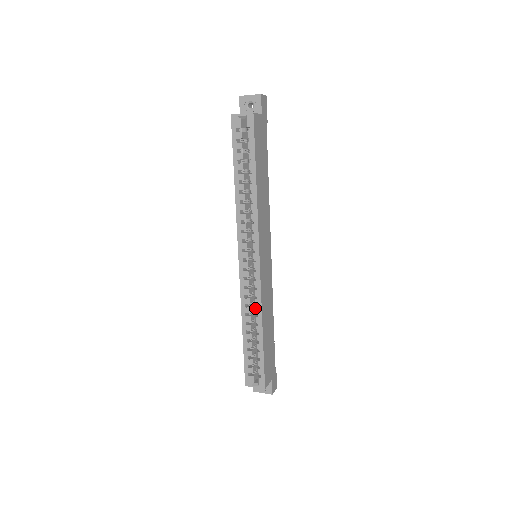
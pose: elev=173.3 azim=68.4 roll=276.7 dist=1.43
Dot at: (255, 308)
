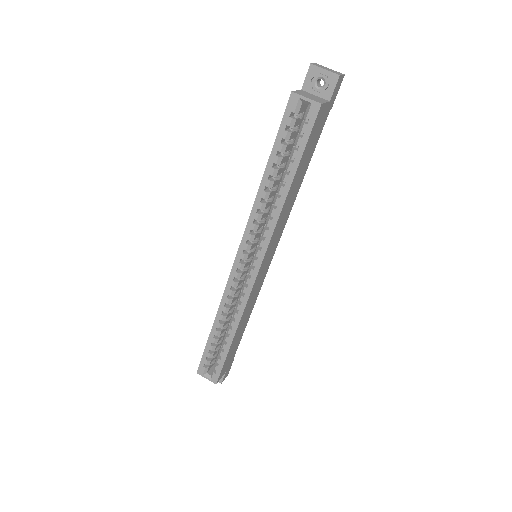
Dot at: (235, 312)
